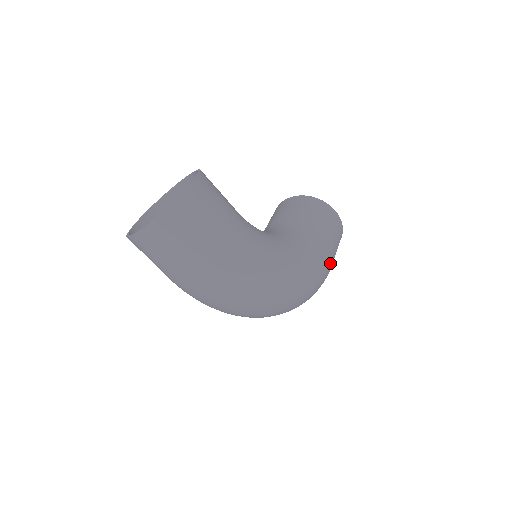
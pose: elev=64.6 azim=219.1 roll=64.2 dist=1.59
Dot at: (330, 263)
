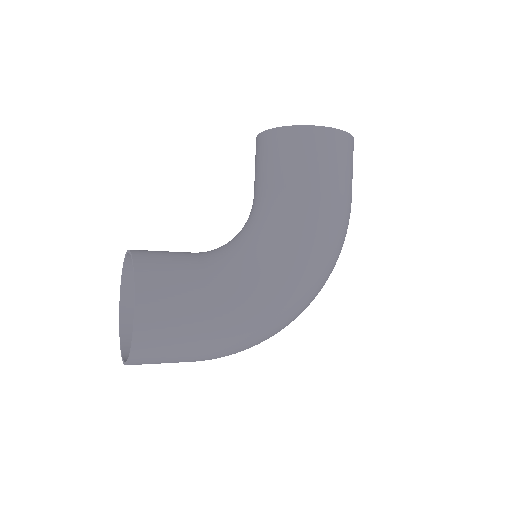
Dot at: (346, 210)
